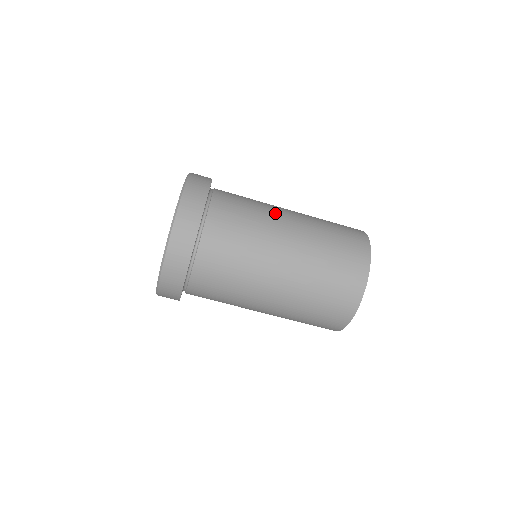
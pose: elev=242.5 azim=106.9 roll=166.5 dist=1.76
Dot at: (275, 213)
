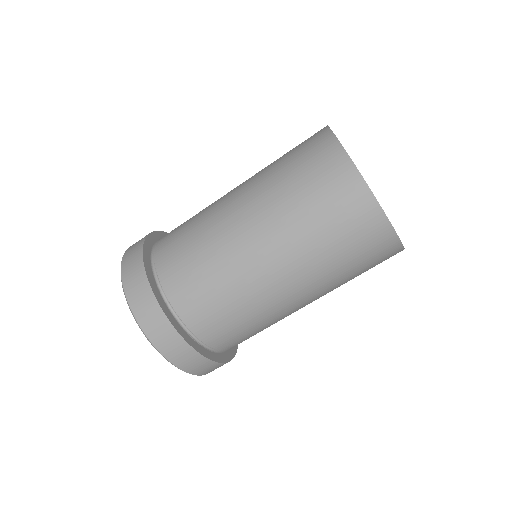
Dot at: occluded
